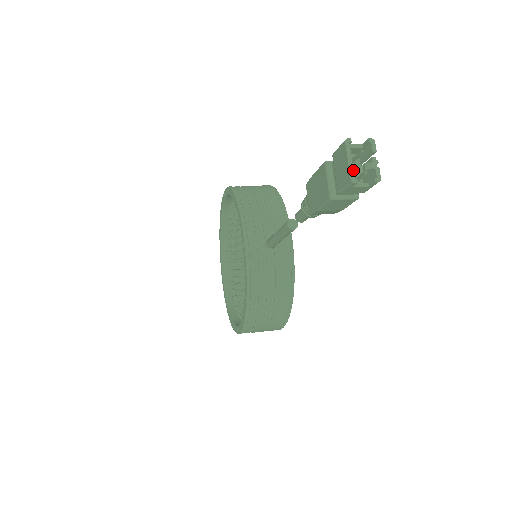
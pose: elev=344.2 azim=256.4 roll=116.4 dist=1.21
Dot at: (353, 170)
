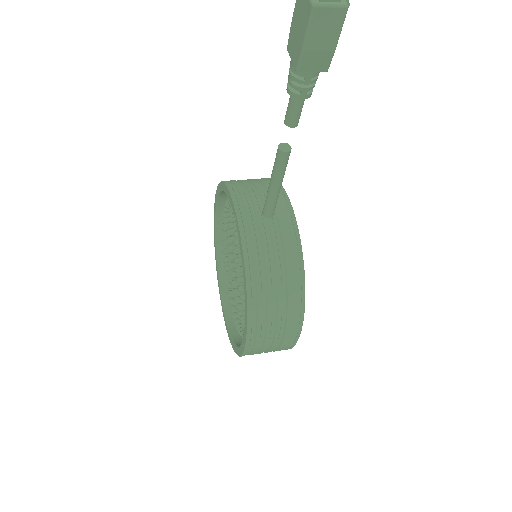
Dot at: out of frame
